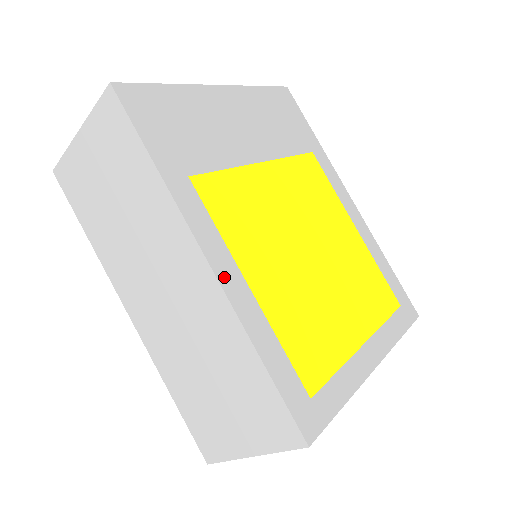
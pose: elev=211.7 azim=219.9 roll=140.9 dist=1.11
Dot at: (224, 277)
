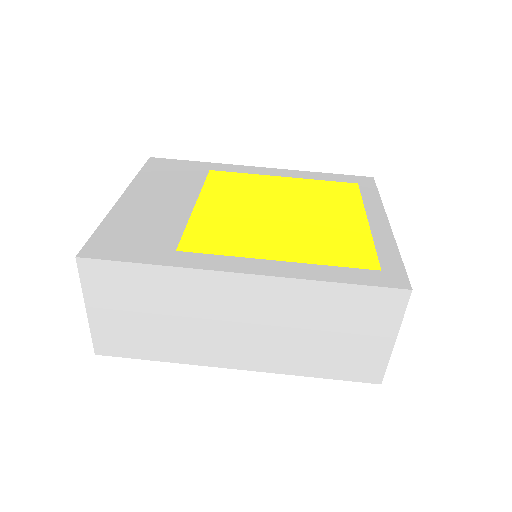
Dot at: (262, 271)
